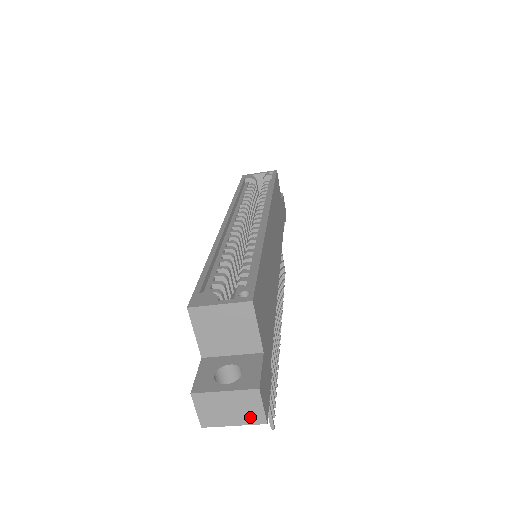
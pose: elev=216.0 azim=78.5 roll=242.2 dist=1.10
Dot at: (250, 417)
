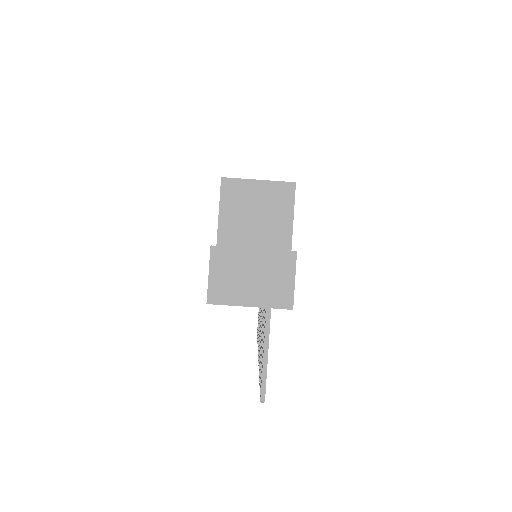
Dot at: (274, 295)
